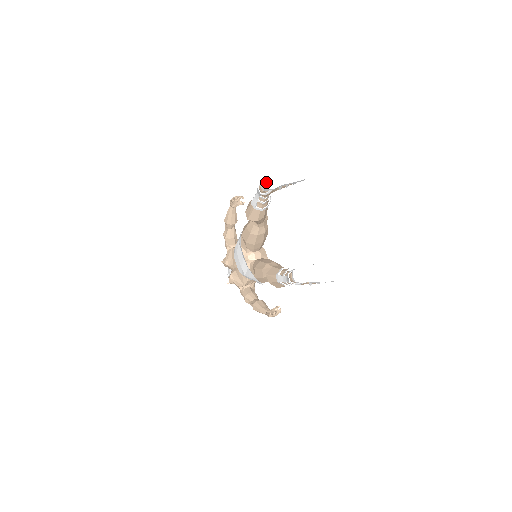
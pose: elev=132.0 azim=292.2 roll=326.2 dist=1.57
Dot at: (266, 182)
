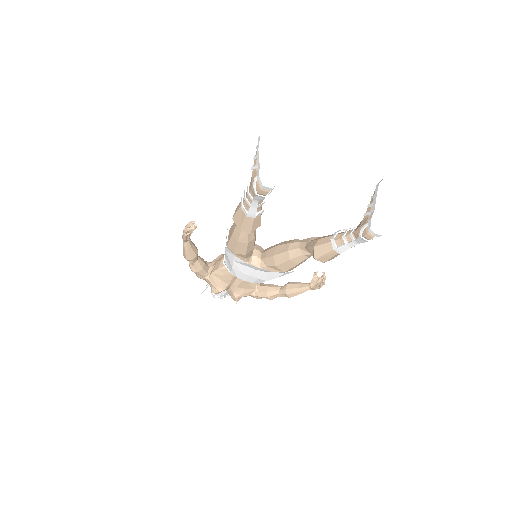
Dot at: (266, 181)
